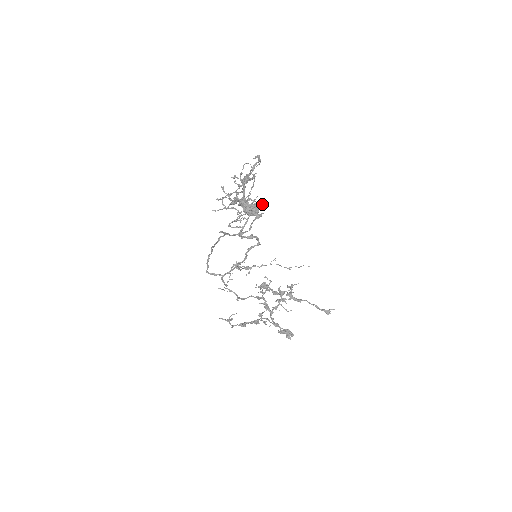
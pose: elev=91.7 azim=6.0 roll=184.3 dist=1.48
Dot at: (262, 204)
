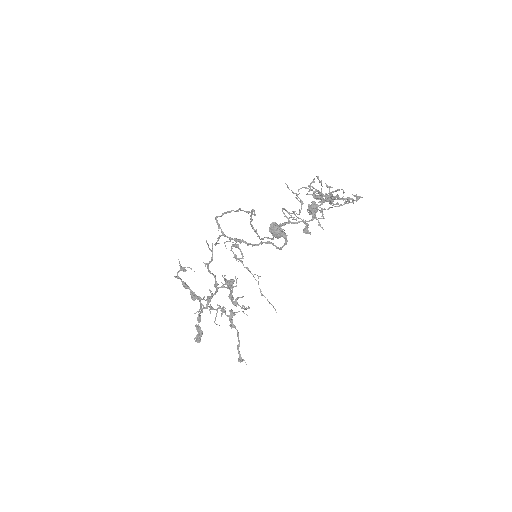
Dot at: (322, 227)
